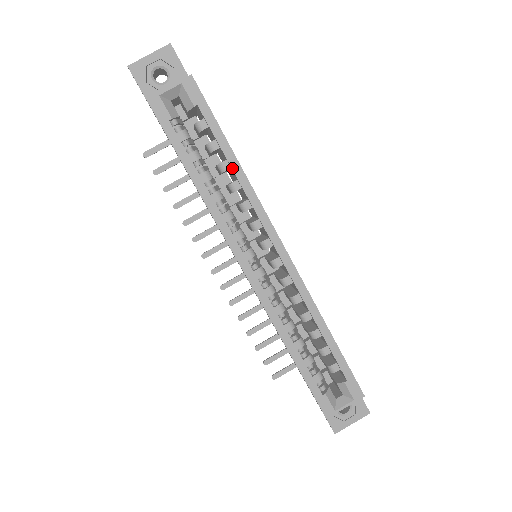
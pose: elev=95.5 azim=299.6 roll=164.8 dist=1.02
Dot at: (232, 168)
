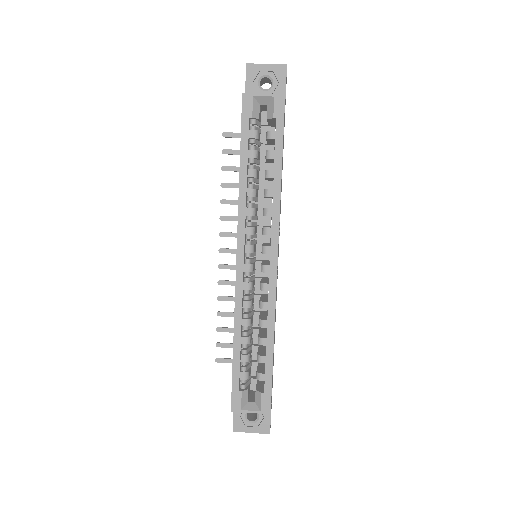
Dot at: (274, 178)
